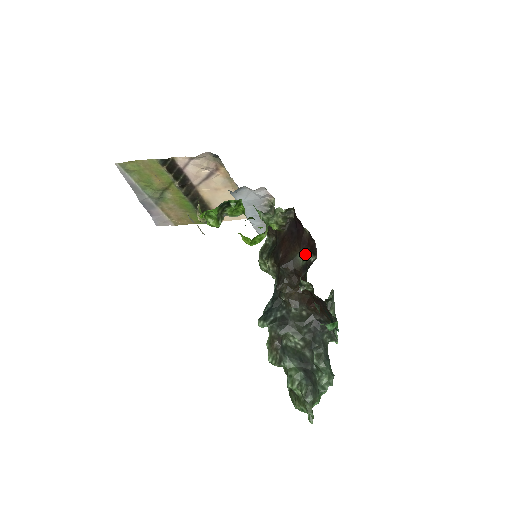
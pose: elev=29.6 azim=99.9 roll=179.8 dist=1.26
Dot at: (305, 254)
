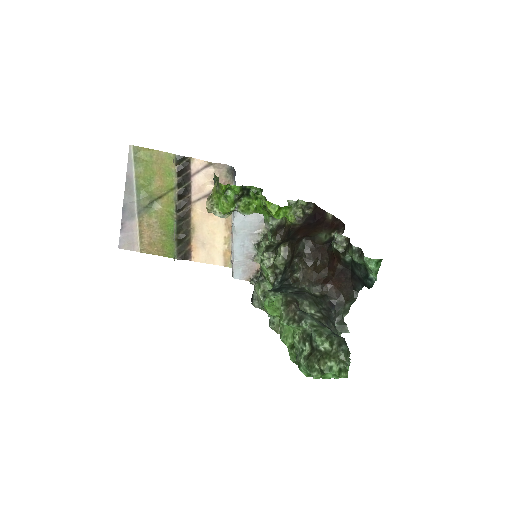
Dot at: (328, 233)
